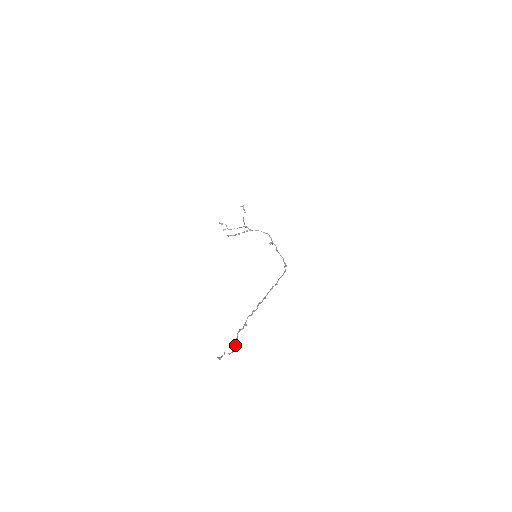
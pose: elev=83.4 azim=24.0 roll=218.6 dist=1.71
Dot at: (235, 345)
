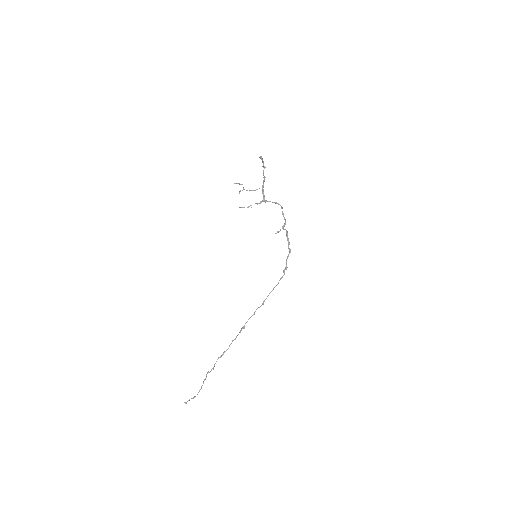
Dot at: occluded
